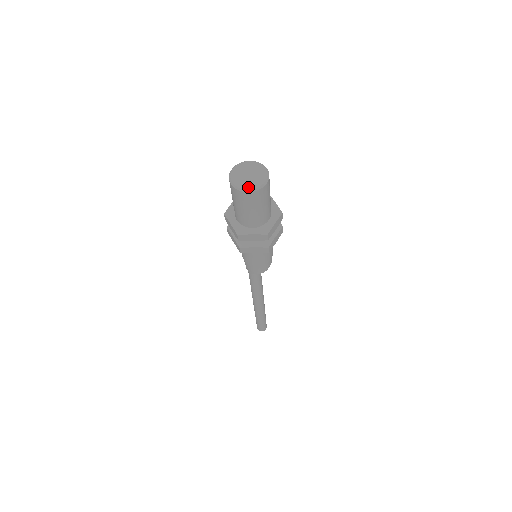
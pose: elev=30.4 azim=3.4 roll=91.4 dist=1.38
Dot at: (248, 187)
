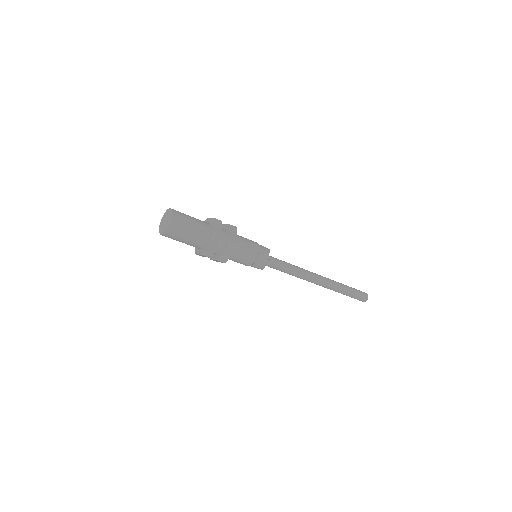
Dot at: (161, 231)
